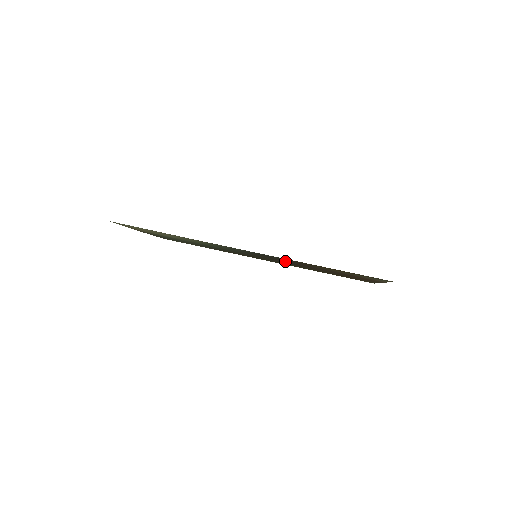
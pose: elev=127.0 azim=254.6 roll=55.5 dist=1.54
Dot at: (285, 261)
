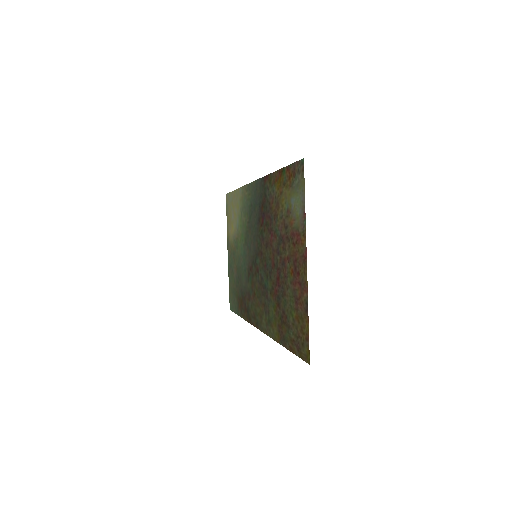
Dot at: (265, 236)
